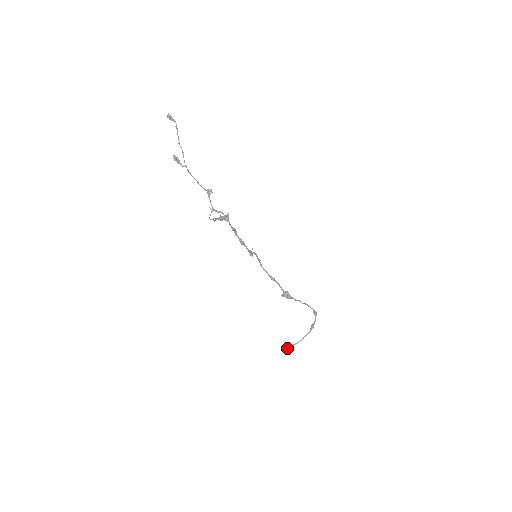
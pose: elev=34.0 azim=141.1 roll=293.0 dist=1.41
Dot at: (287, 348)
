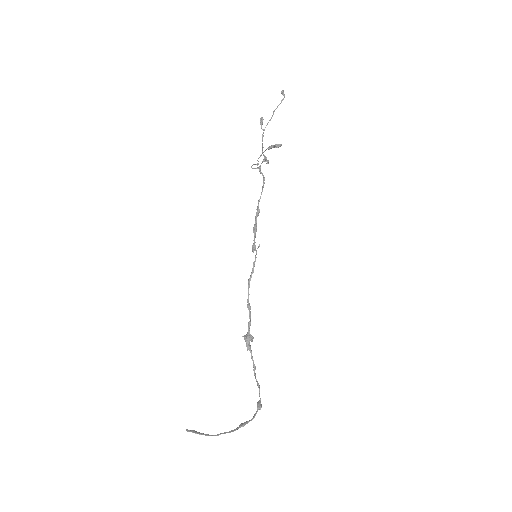
Dot at: (189, 430)
